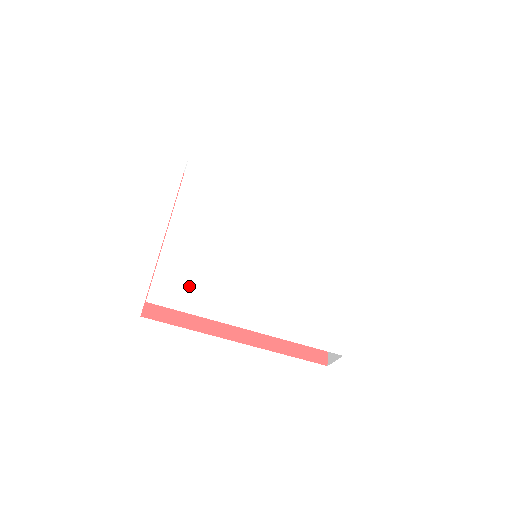
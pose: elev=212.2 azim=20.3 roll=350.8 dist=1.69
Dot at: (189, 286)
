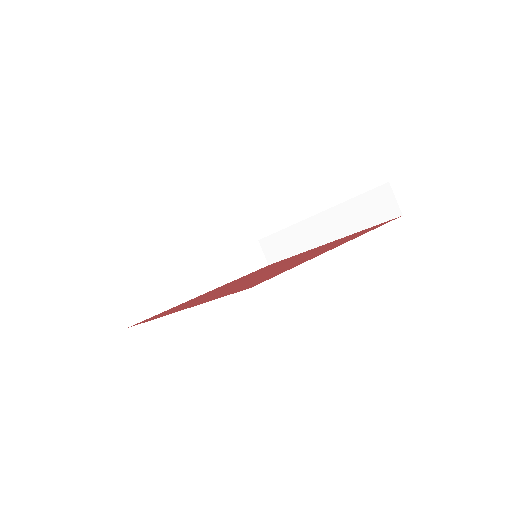
Dot at: occluded
